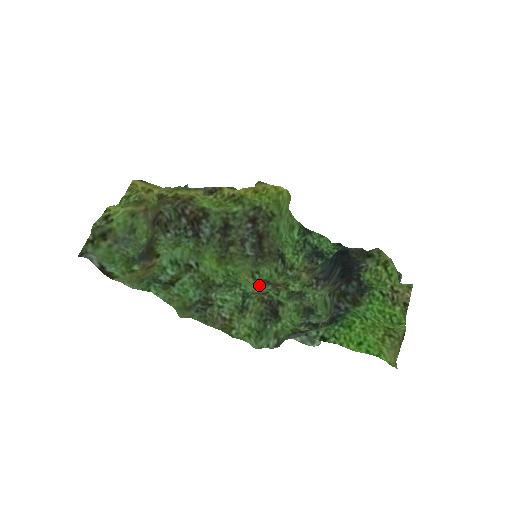
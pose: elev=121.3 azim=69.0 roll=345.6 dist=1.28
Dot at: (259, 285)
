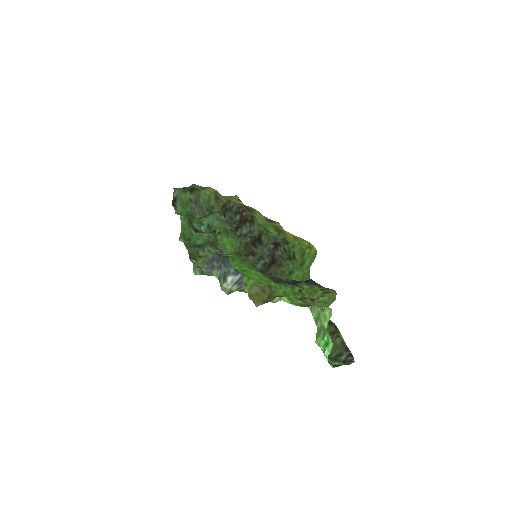
Dot at: occluded
